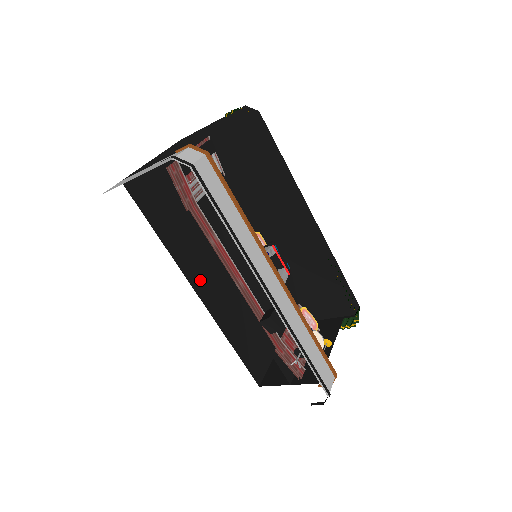
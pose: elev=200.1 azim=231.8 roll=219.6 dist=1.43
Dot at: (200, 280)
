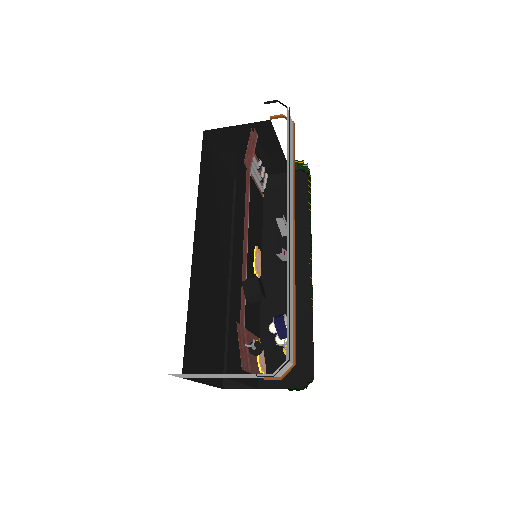
Dot at: (200, 240)
